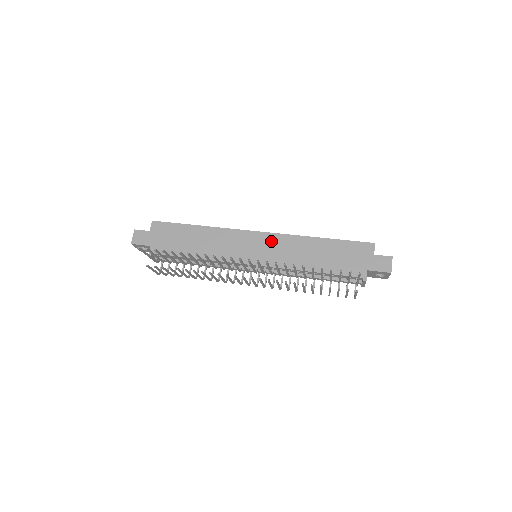
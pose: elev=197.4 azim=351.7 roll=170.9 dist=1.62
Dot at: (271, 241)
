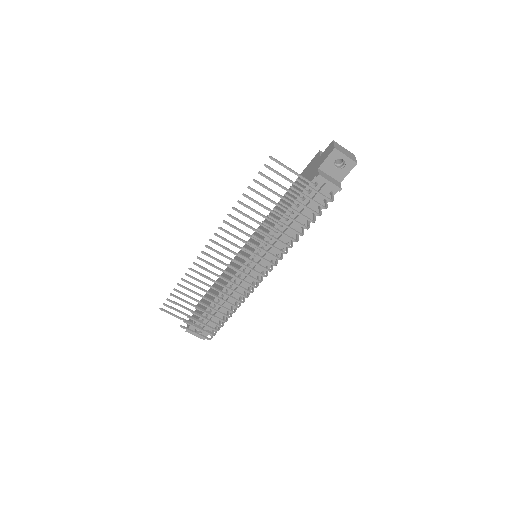
Dot at: (257, 233)
